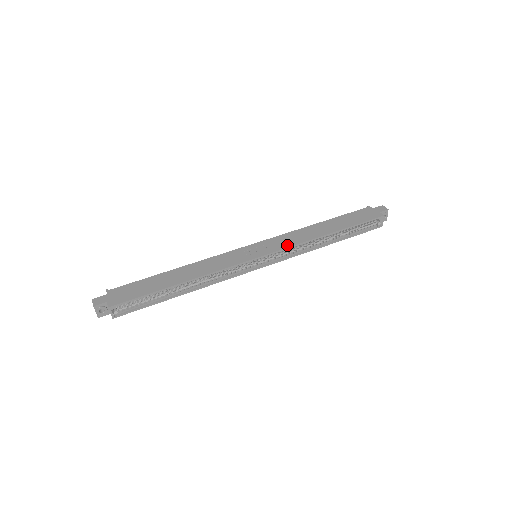
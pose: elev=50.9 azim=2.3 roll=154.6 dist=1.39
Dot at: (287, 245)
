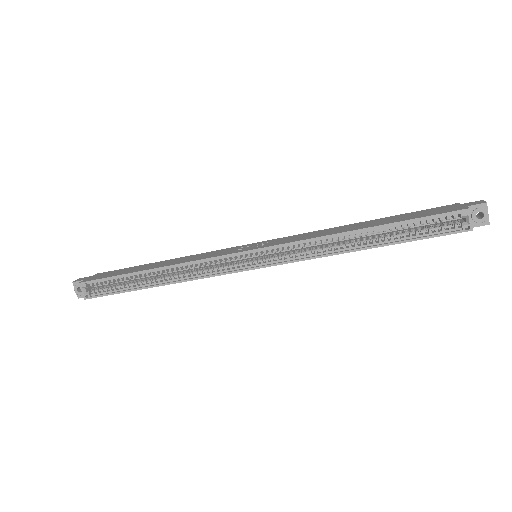
Dot at: (292, 240)
